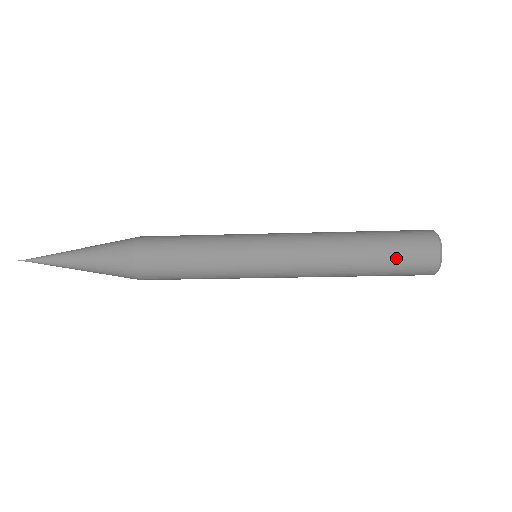
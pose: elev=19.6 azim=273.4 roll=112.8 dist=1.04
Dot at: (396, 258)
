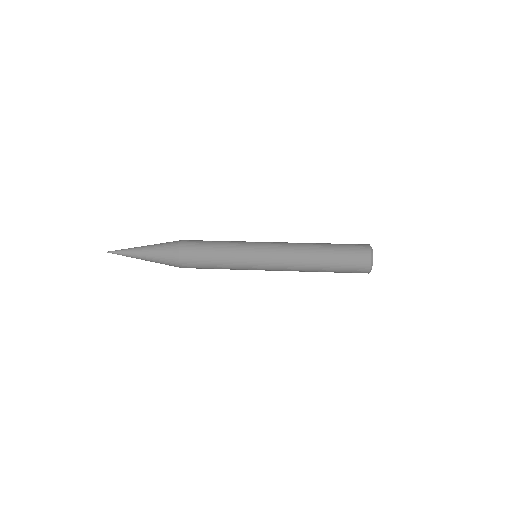
Dot at: (344, 258)
